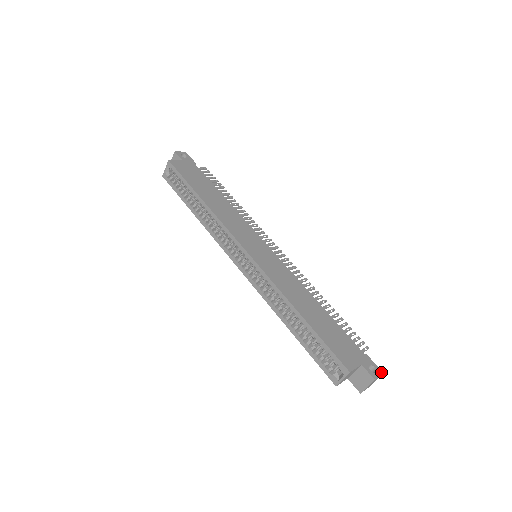
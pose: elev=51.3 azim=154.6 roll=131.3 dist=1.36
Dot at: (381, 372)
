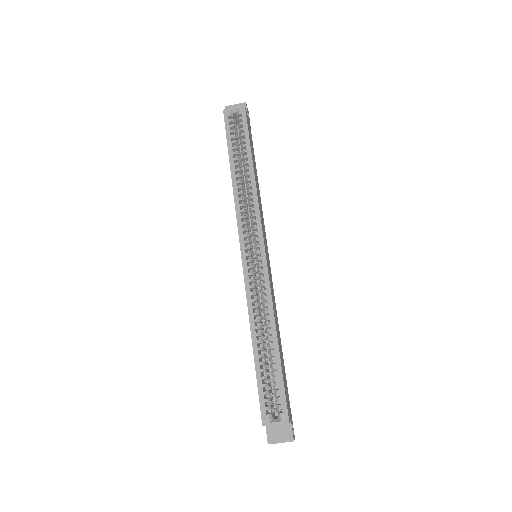
Dot at: occluded
